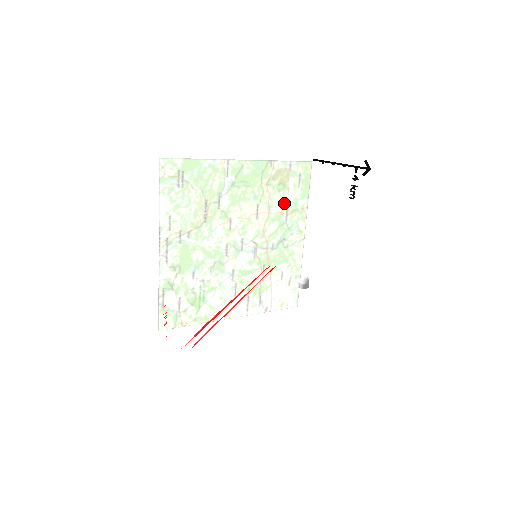
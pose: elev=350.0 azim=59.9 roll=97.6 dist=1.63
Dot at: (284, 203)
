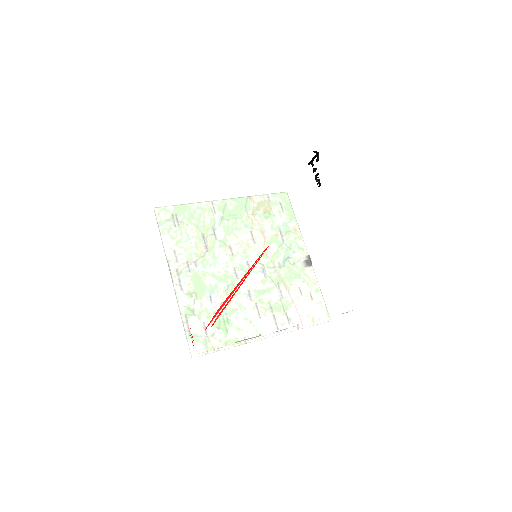
Dot at: (258, 197)
